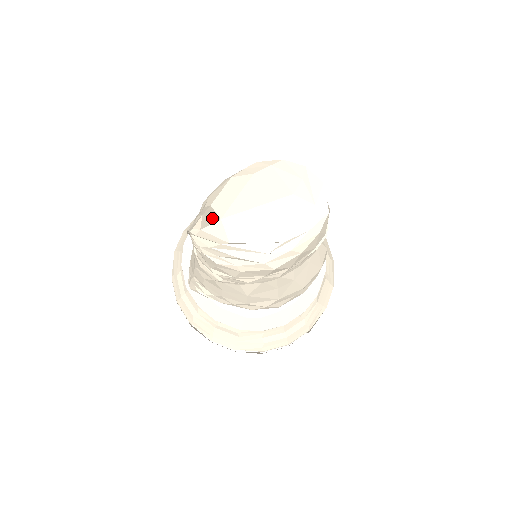
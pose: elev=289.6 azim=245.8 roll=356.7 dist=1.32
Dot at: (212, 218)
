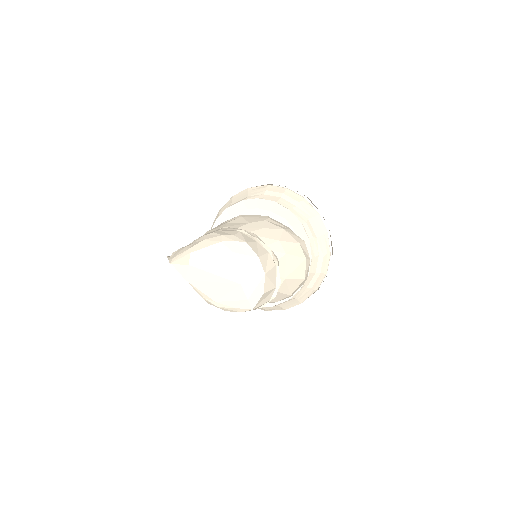
Dot at: (180, 264)
